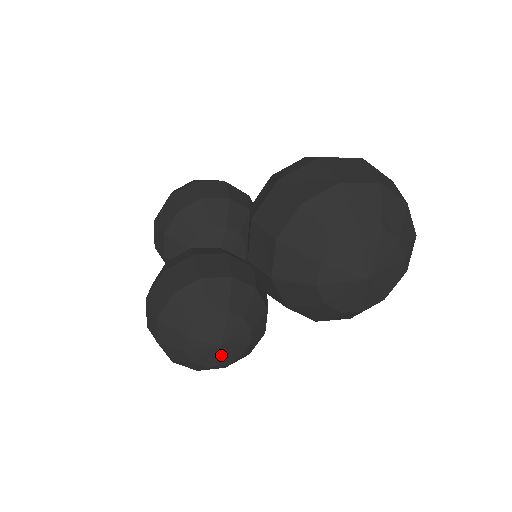
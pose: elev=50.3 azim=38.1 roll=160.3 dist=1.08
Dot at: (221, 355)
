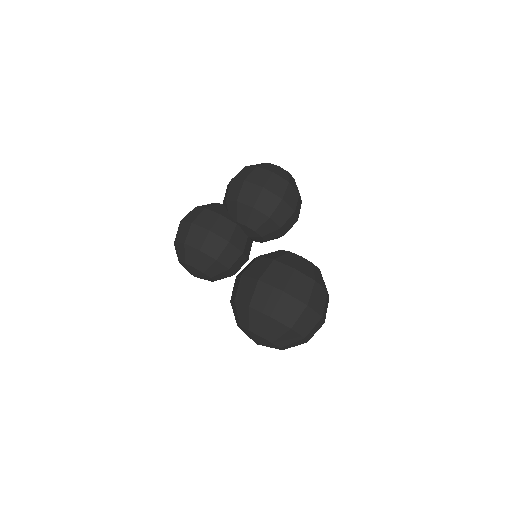
Dot at: occluded
